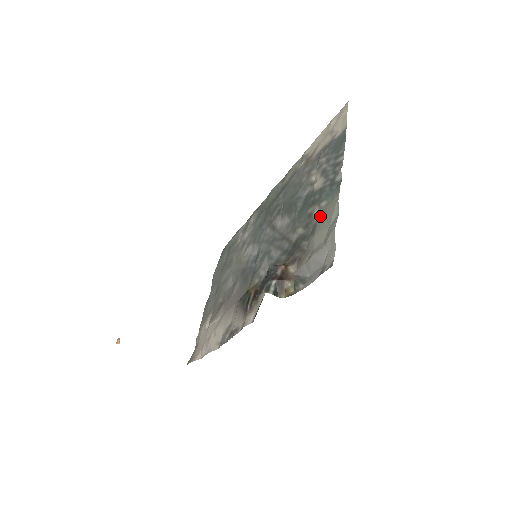
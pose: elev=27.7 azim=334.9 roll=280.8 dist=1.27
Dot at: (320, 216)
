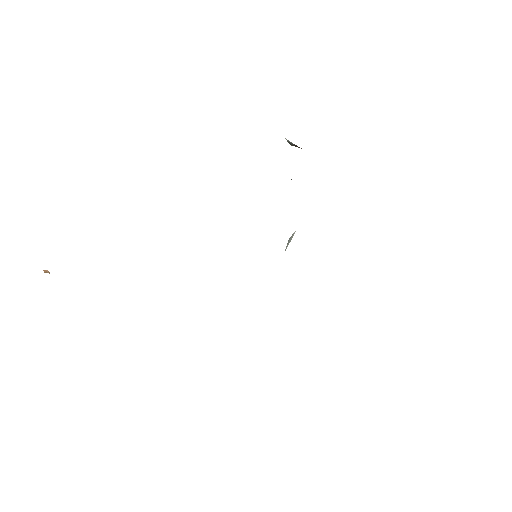
Dot at: occluded
